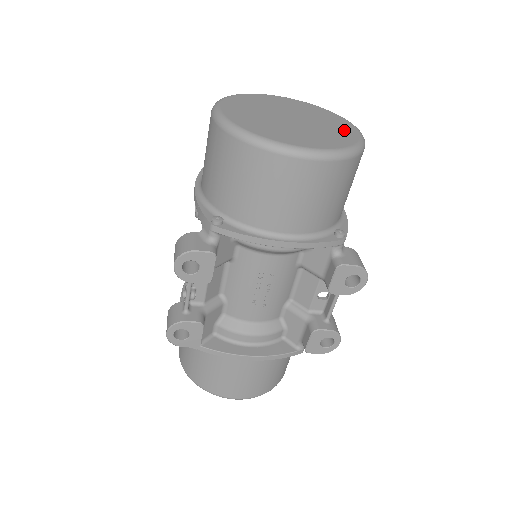
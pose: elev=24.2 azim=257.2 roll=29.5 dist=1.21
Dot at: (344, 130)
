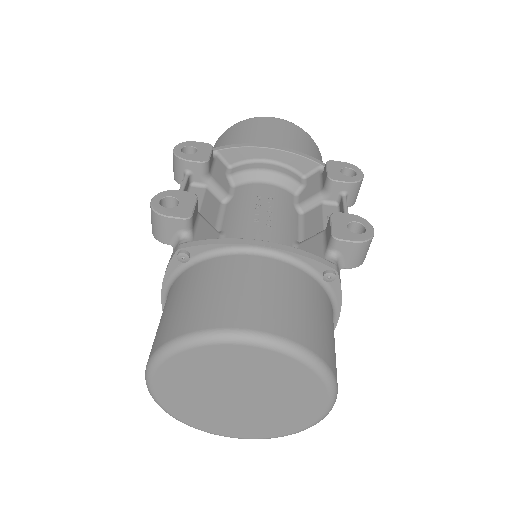
Dot at: occluded
